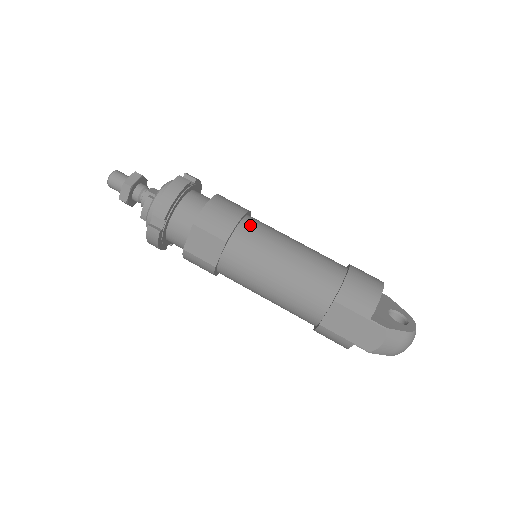
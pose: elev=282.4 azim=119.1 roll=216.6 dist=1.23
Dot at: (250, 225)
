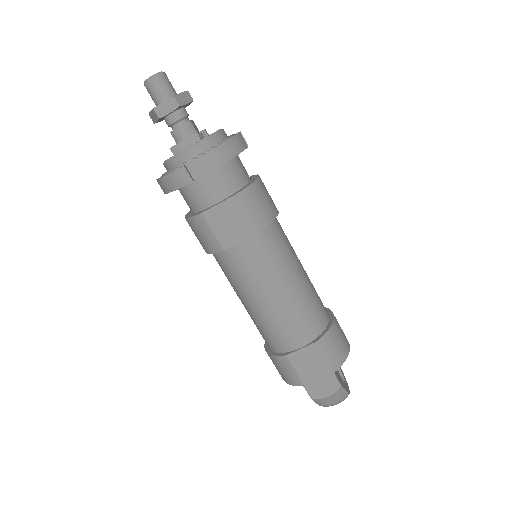
Dot at: (278, 228)
